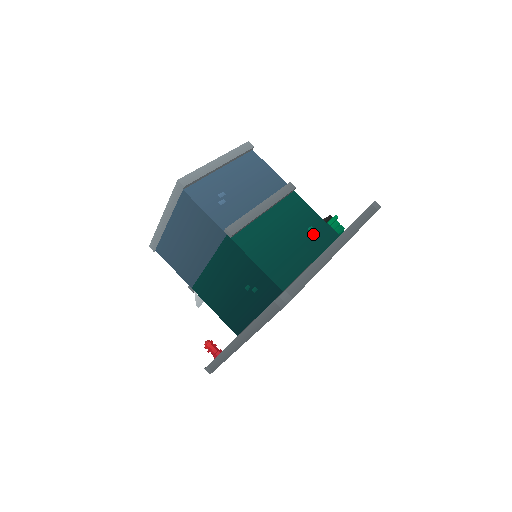
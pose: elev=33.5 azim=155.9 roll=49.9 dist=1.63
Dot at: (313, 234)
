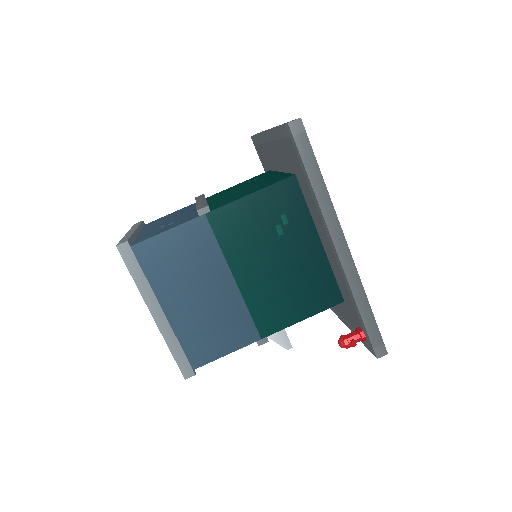
Dot at: (255, 179)
